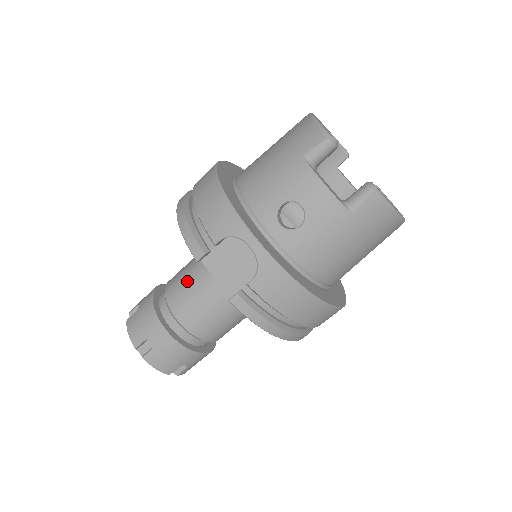
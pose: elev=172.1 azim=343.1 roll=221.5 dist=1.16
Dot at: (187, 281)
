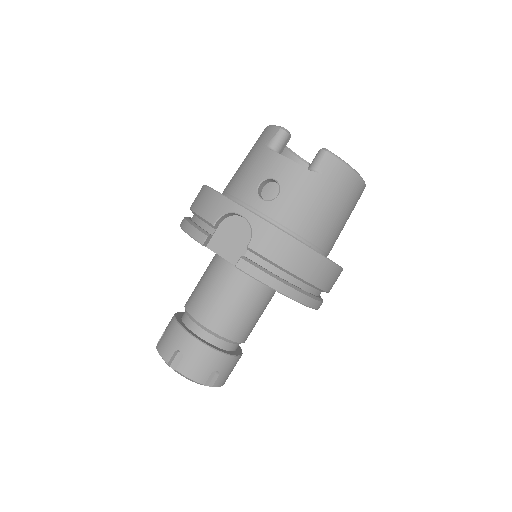
Dot at: (201, 287)
